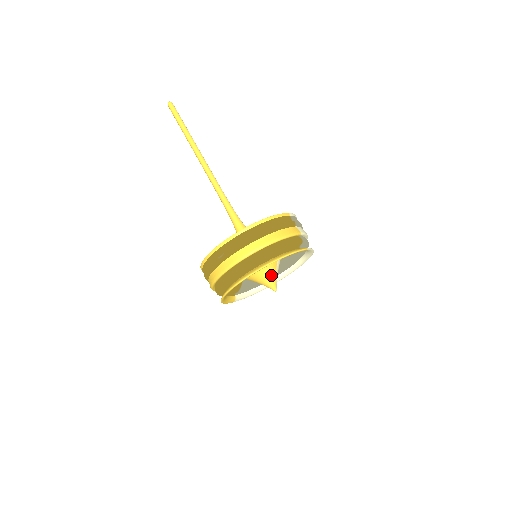
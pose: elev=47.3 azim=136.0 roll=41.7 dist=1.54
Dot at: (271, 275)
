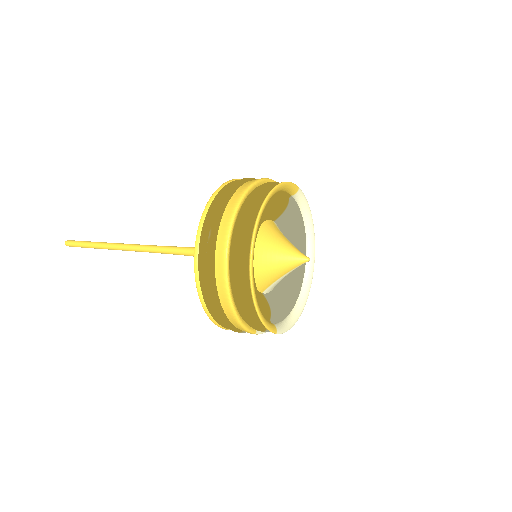
Dot at: (287, 245)
